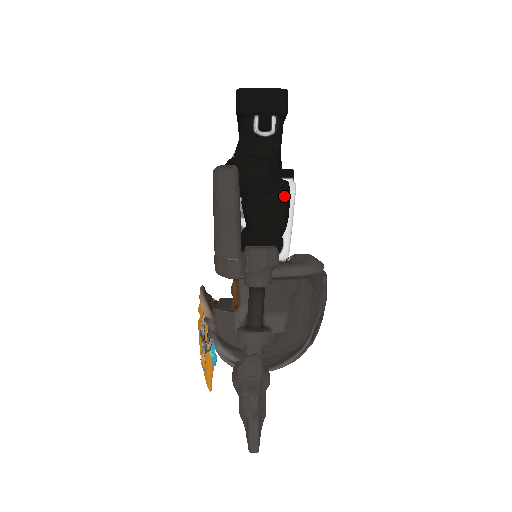
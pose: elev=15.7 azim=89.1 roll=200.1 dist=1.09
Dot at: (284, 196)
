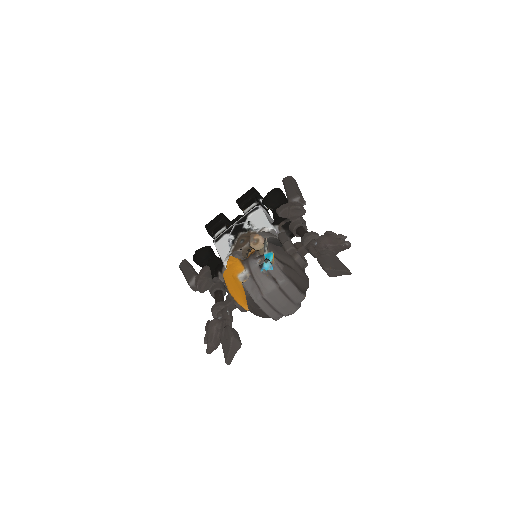
Dot at: occluded
